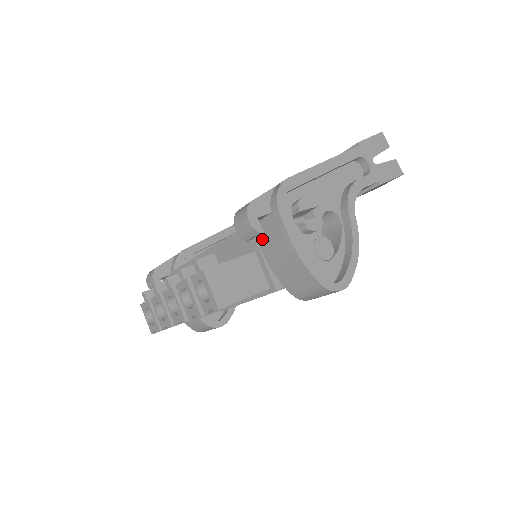
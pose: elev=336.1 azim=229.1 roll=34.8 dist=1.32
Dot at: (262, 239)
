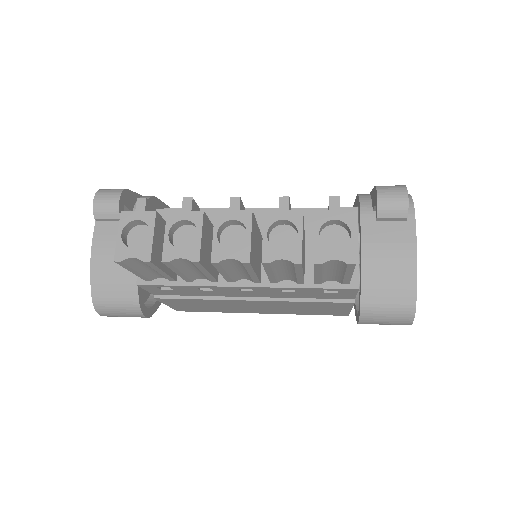
Dot at: (371, 229)
